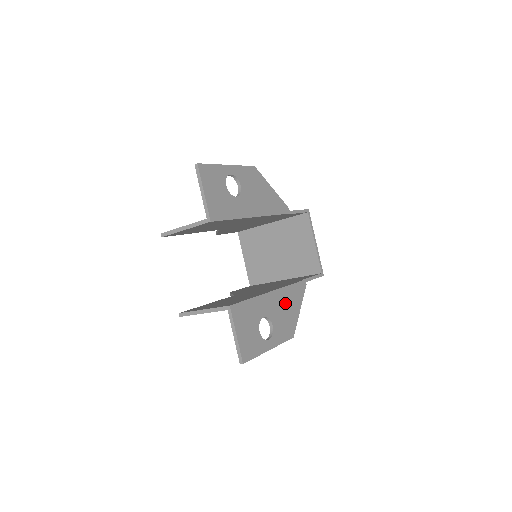
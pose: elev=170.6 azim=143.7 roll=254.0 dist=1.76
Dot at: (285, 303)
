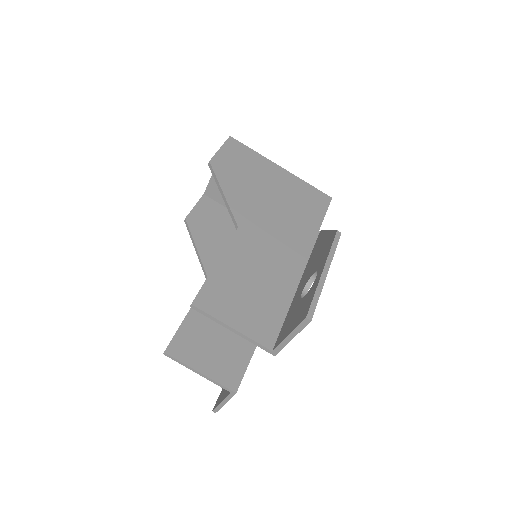
Dot at: occluded
